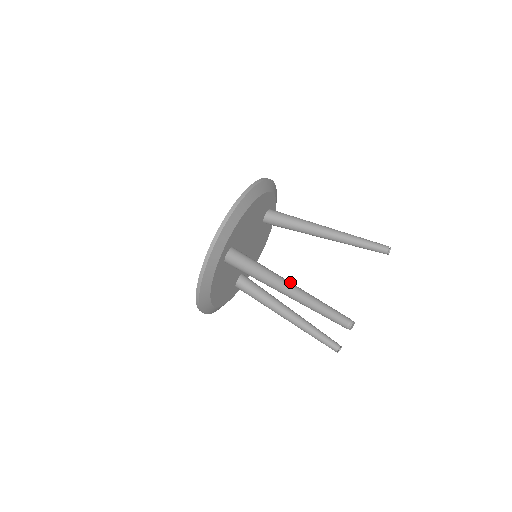
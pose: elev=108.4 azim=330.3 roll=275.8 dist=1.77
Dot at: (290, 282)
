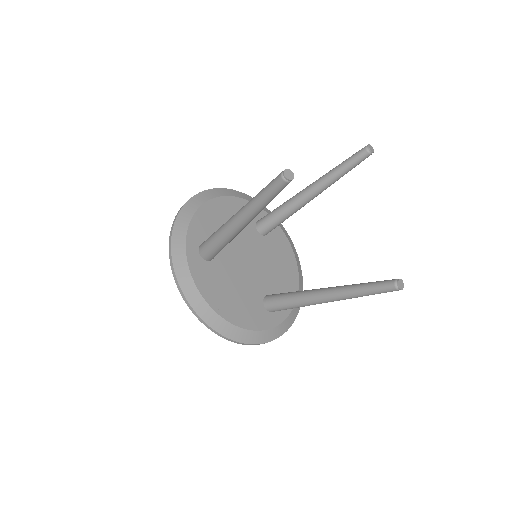
Dot at: occluded
